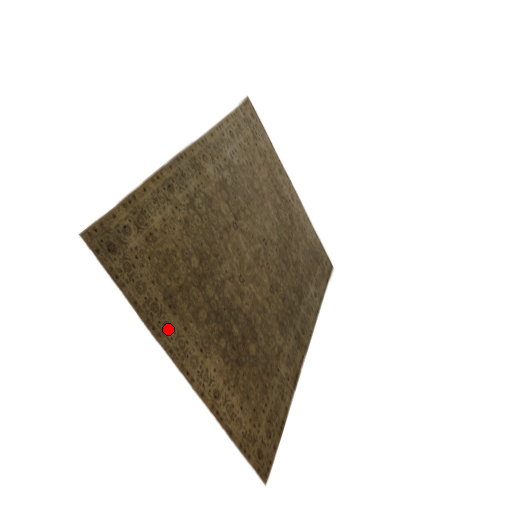
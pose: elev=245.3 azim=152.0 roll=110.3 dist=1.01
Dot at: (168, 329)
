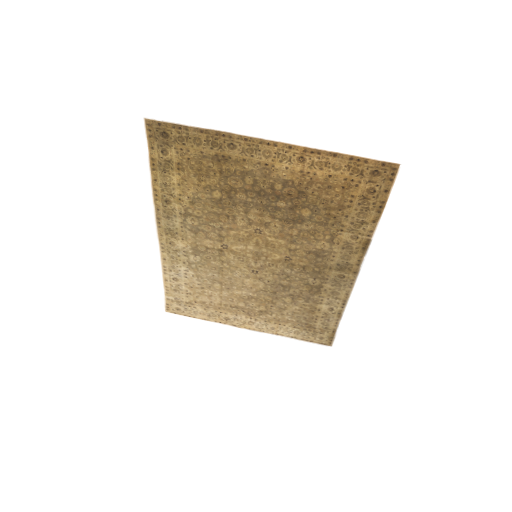
Dot at: (233, 146)
